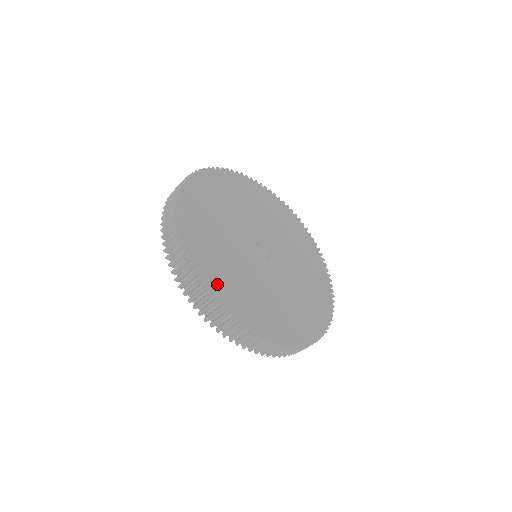
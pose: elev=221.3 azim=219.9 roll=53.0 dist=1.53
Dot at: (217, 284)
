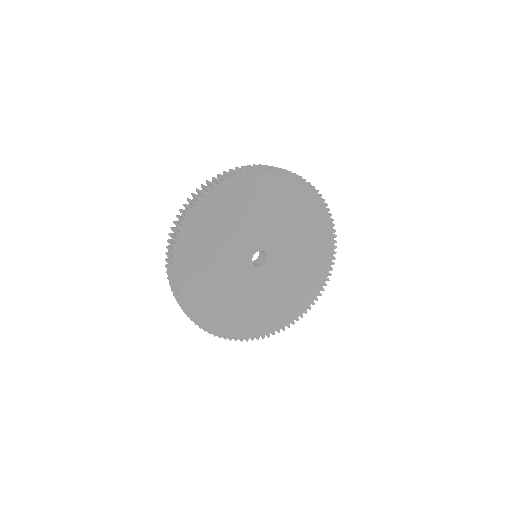
Dot at: (224, 324)
